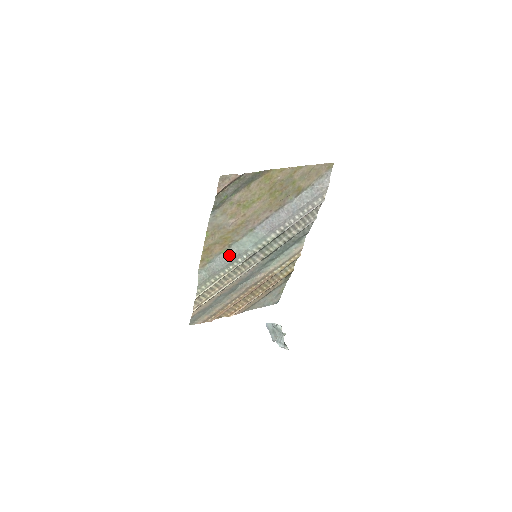
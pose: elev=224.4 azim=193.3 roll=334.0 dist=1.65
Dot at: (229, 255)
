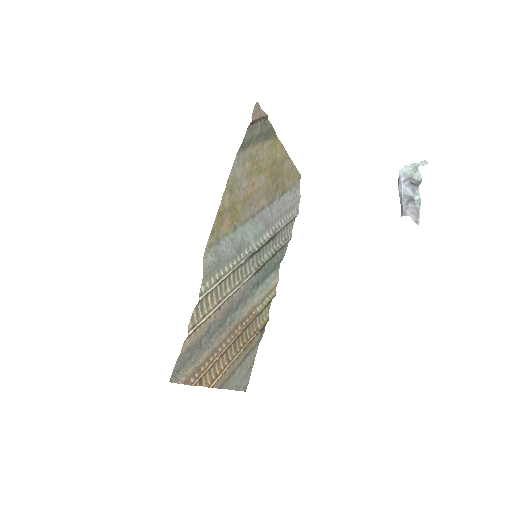
Dot at: (234, 241)
